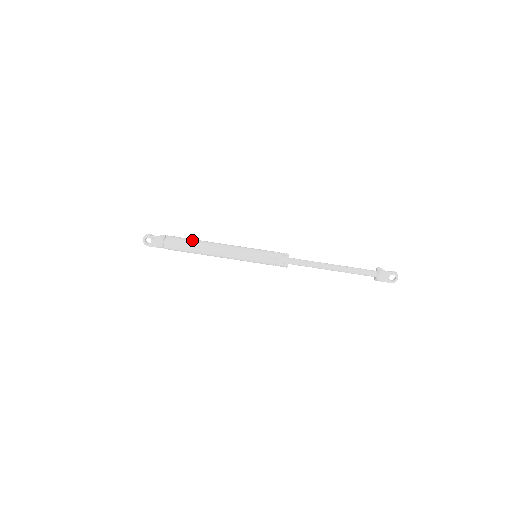
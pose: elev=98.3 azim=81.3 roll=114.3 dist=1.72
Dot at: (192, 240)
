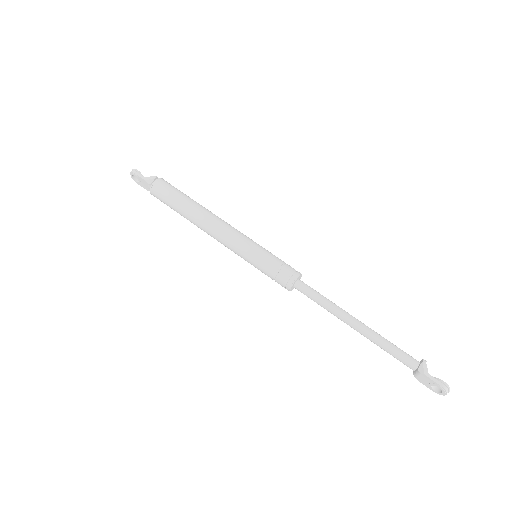
Dot at: (181, 201)
